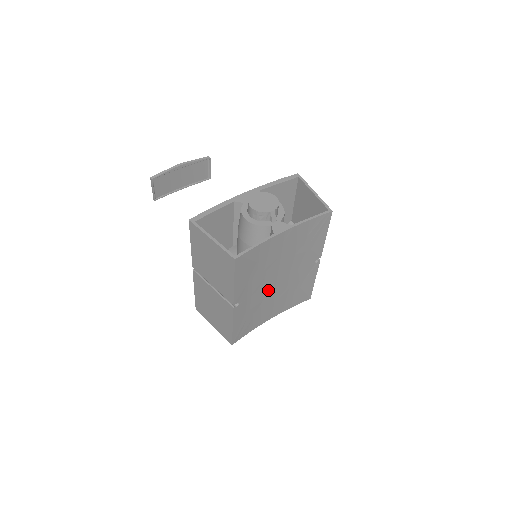
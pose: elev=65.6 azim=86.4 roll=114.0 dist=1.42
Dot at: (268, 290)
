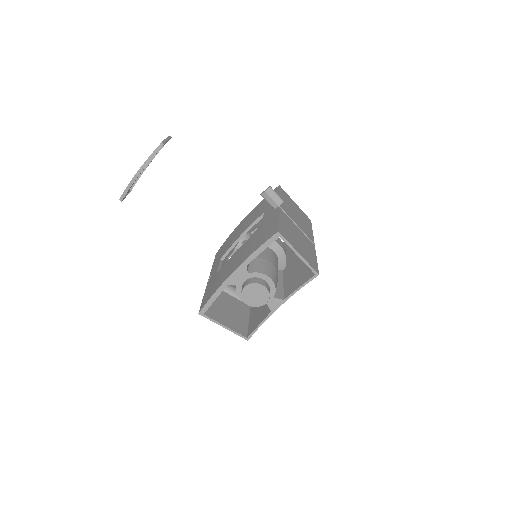
Dot at: occluded
